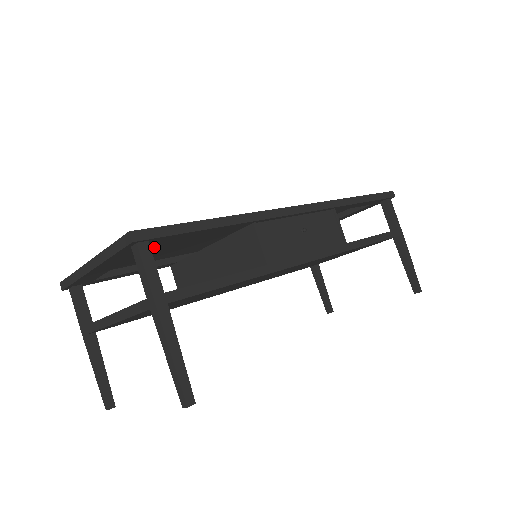
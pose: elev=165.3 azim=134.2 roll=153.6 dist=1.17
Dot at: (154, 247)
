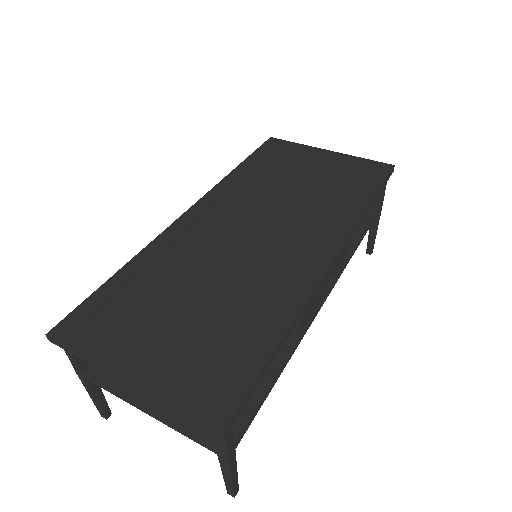
Dot at: (187, 330)
